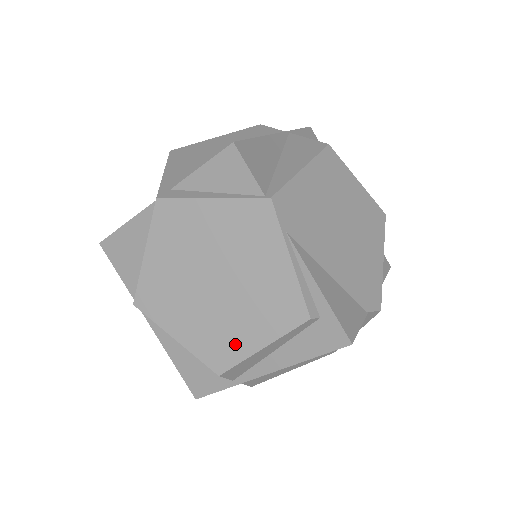
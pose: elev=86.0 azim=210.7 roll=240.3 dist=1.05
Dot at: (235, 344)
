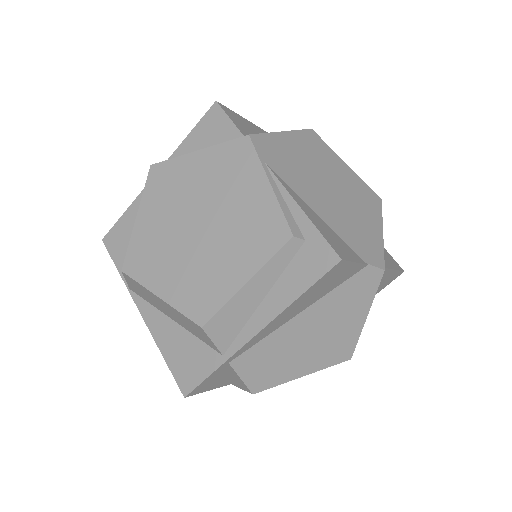
Dot at: (218, 285)
